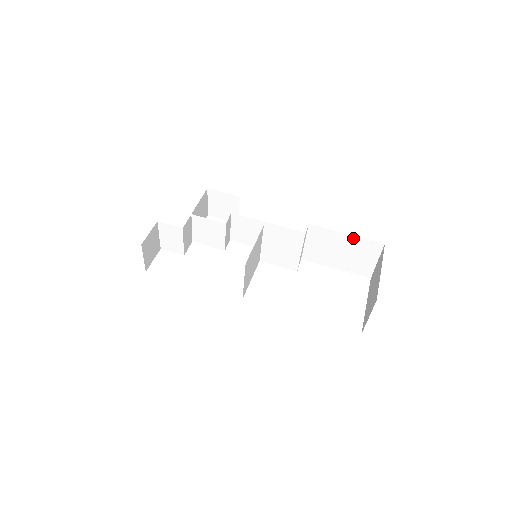
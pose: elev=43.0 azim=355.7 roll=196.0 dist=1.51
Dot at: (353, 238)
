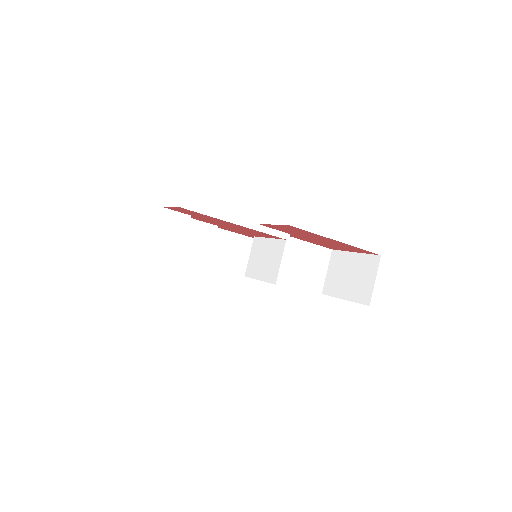
Dot at: (311, 247)
